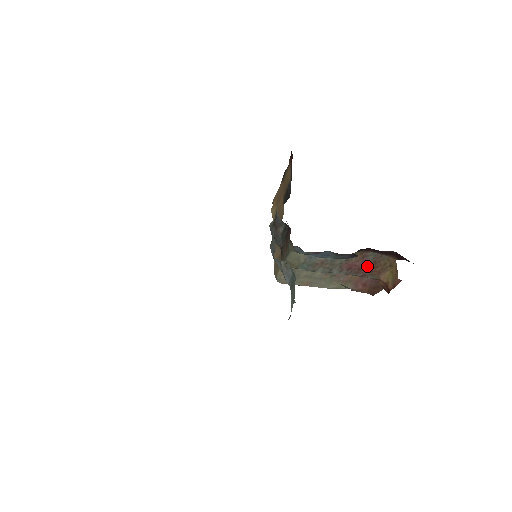
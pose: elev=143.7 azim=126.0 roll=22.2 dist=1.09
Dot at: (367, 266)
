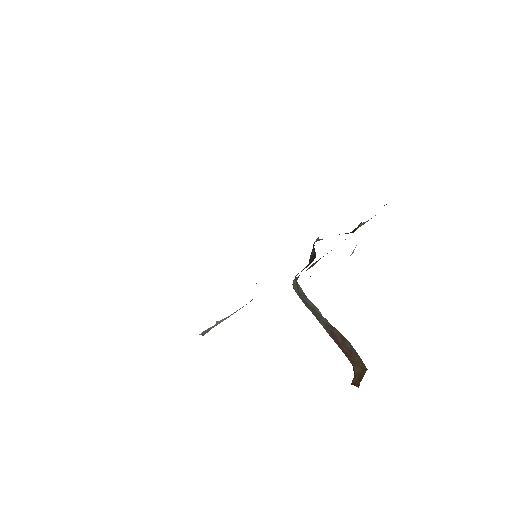
Dot at: (345, 347)
